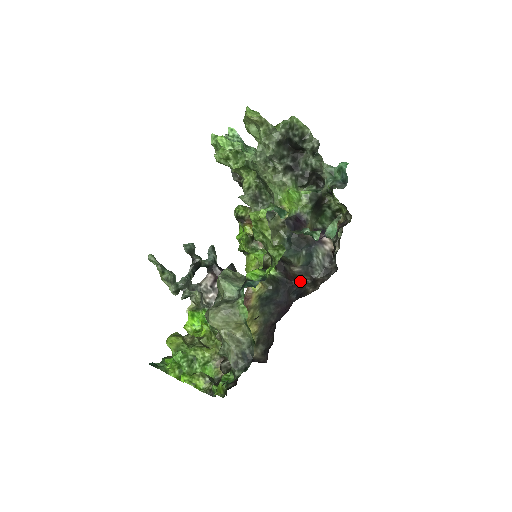
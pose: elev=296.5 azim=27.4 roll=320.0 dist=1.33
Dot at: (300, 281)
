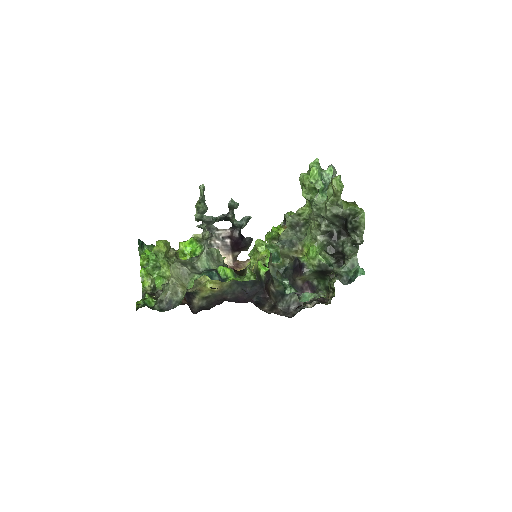
Dot at: (269, 296)
